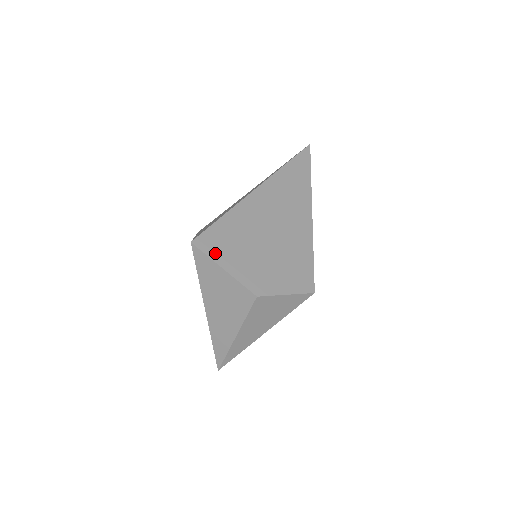
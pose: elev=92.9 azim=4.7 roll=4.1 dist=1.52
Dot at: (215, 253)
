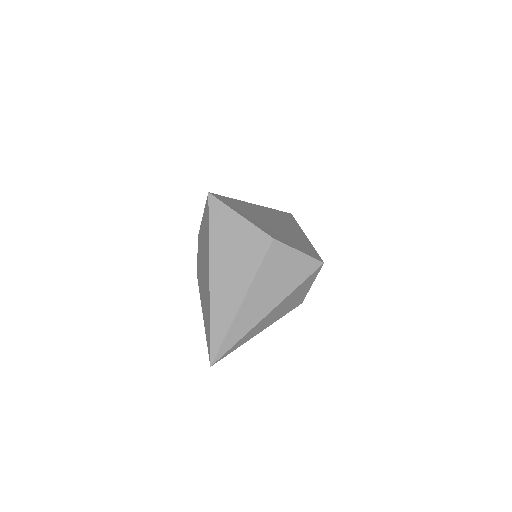
Dot at: (230, 206)
